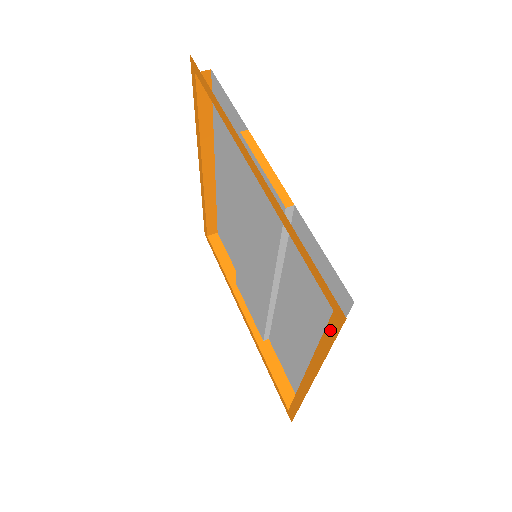
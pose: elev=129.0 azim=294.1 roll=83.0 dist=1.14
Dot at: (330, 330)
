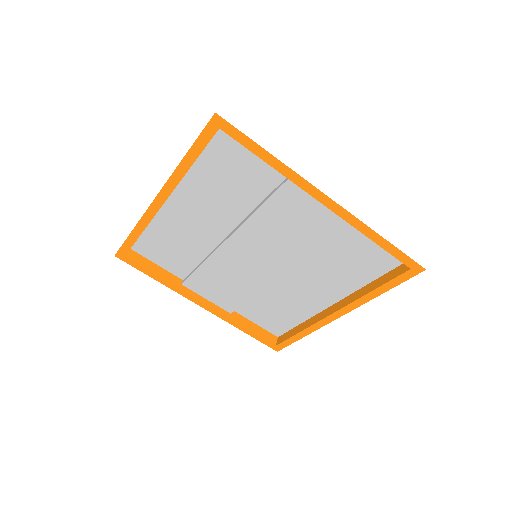
Dot at: (399, 279)
